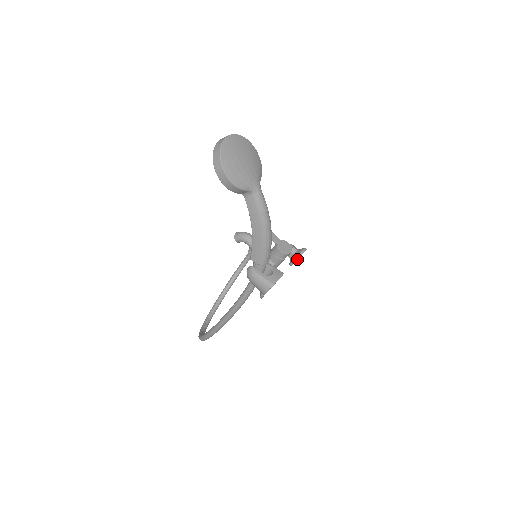
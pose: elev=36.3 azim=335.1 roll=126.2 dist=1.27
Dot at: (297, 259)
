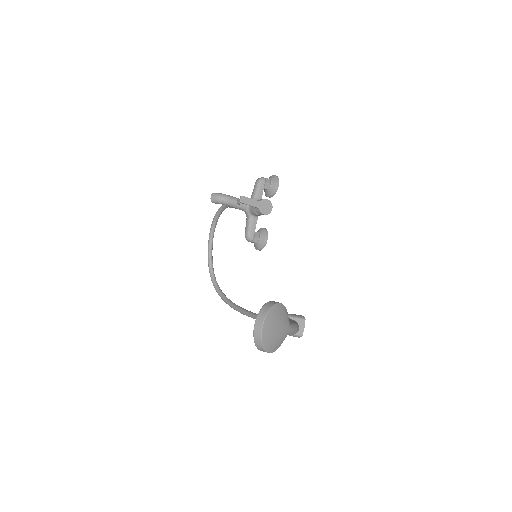
Dot at: (273, 195)
